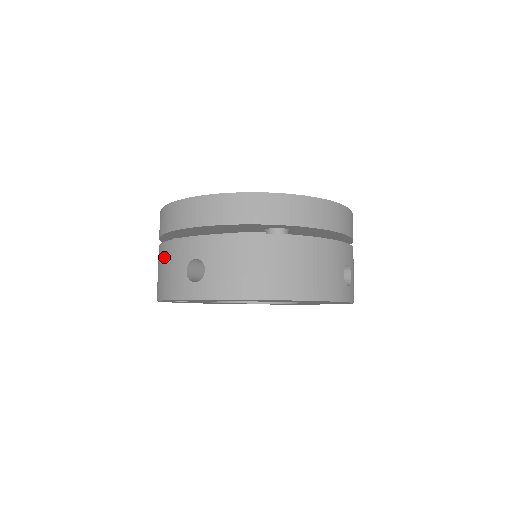
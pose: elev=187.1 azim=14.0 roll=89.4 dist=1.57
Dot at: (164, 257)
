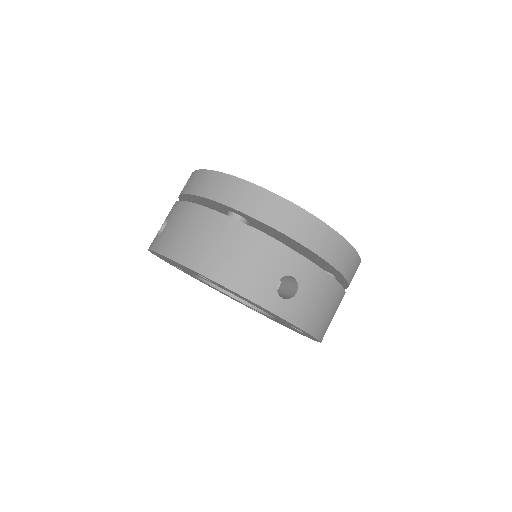
Dot at: (247, 244)
